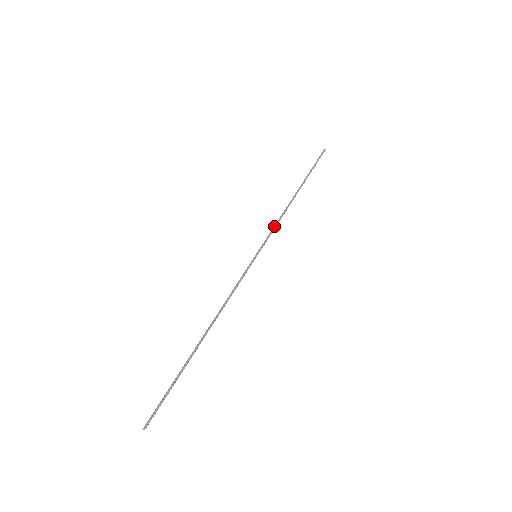
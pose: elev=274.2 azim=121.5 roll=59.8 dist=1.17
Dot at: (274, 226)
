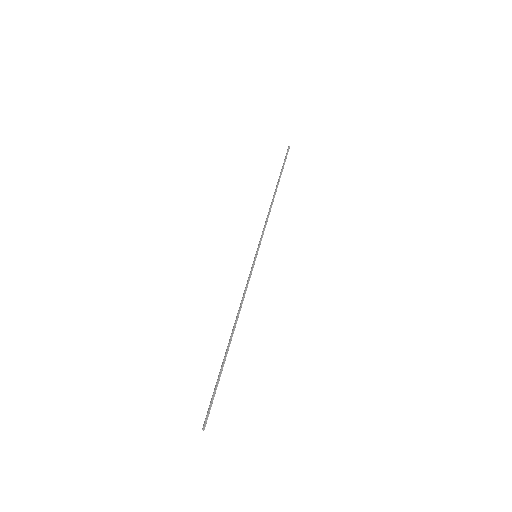
Dot at: (264, 226)
